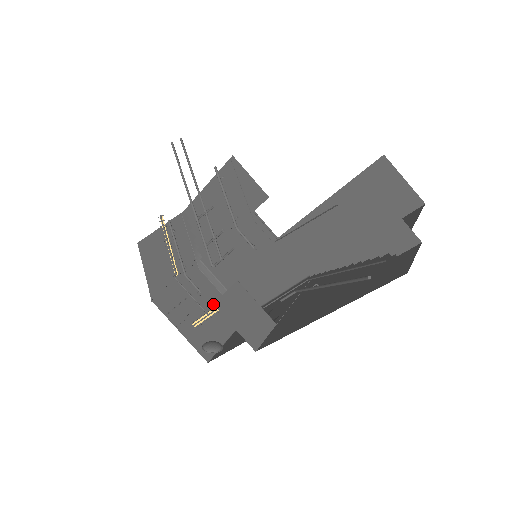
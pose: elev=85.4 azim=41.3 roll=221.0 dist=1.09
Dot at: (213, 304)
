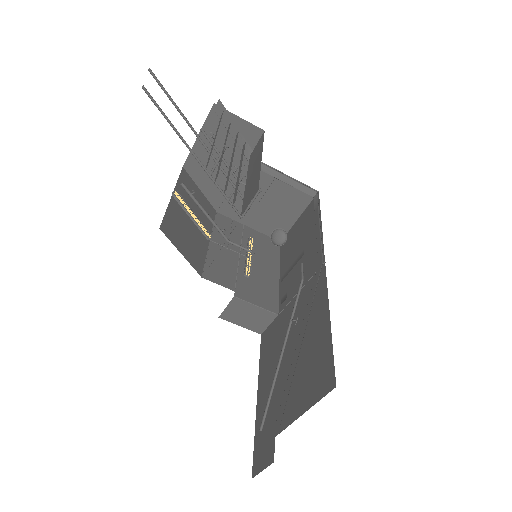
Dot at: (218, 317)
